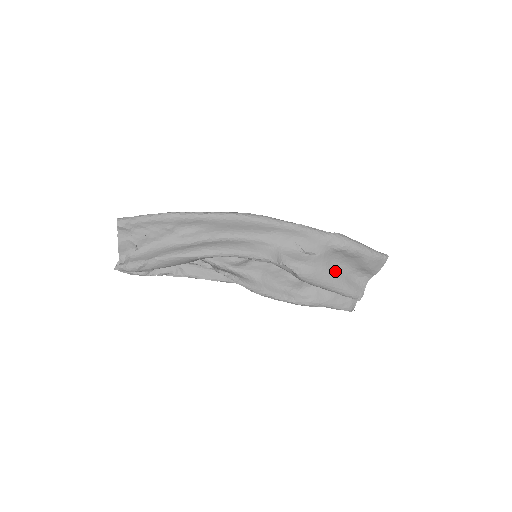
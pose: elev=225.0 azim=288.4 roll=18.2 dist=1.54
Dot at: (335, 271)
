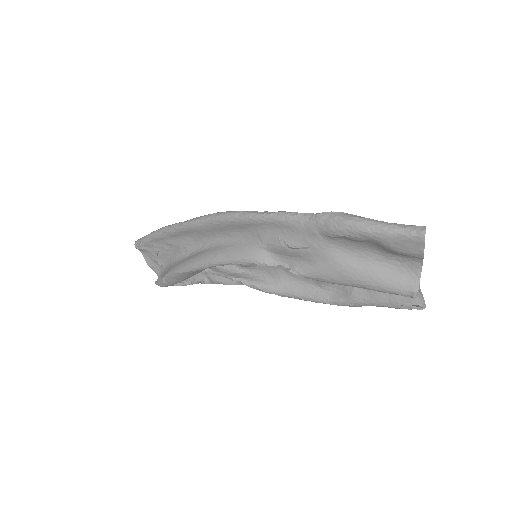
Dot at: (353, 262)
